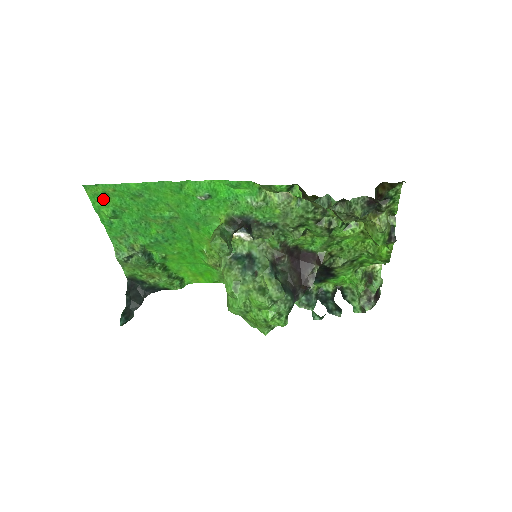
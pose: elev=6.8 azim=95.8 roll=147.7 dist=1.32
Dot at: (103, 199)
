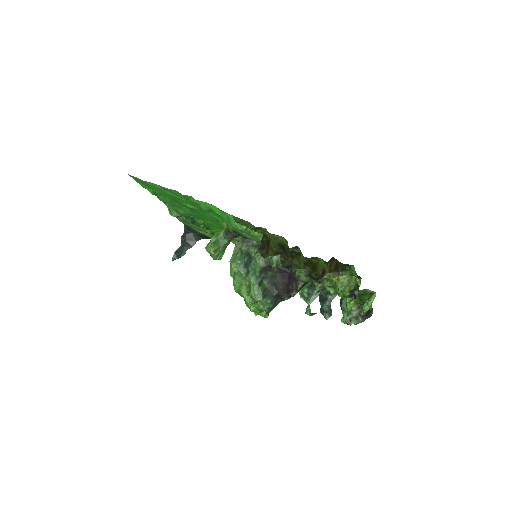
Dot at: (144, 184)
